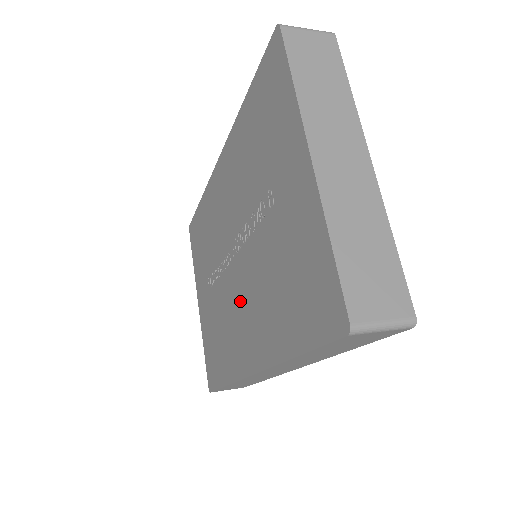
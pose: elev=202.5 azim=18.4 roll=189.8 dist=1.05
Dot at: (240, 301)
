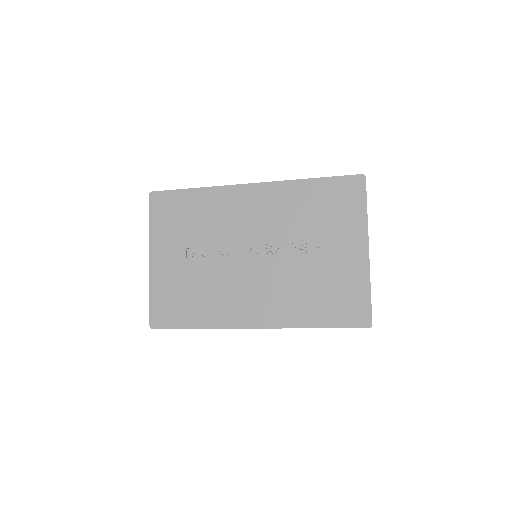
Dot at: (251, 283)
